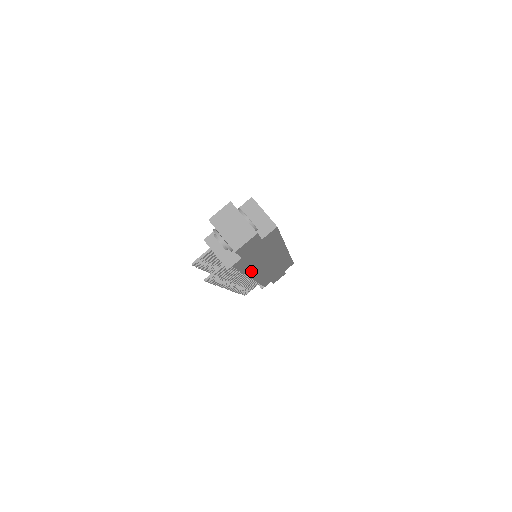
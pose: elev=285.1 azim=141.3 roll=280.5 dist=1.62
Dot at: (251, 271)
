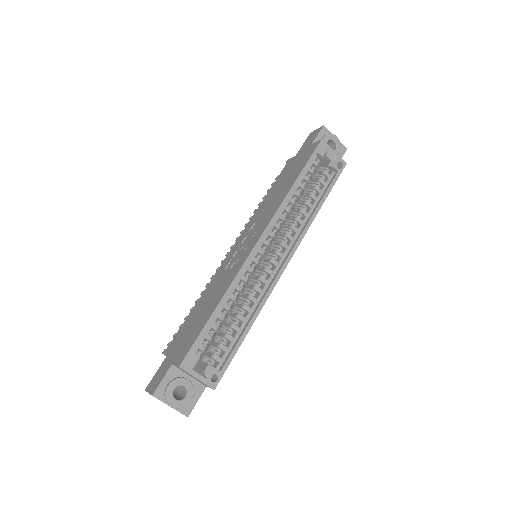
Dot at: occluded
